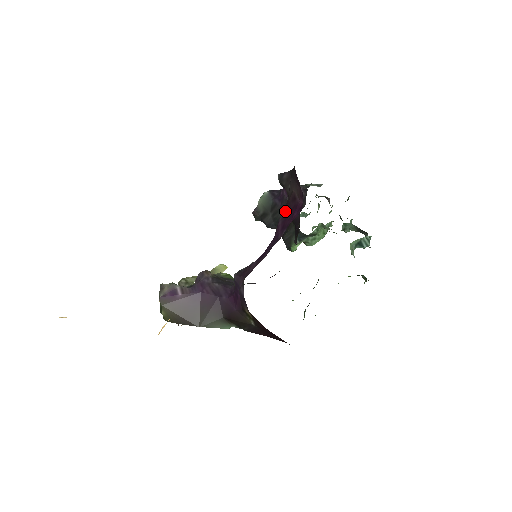
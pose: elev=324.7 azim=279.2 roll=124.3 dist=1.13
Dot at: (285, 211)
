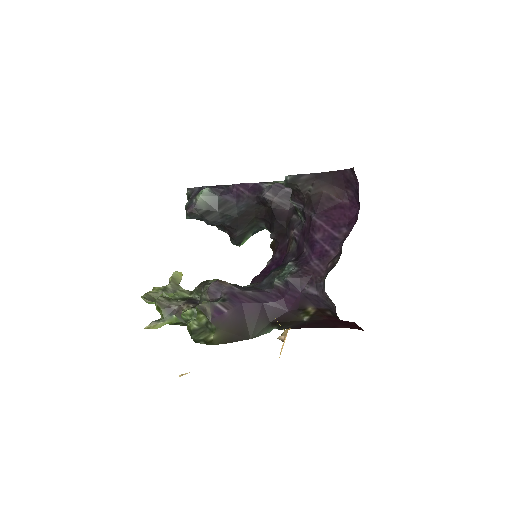
Dot at: (319, 211)
